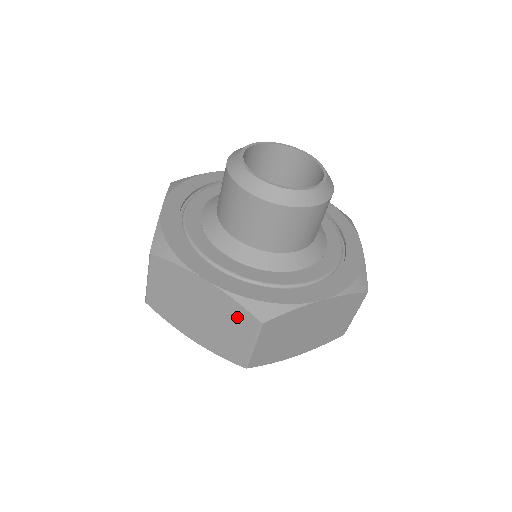
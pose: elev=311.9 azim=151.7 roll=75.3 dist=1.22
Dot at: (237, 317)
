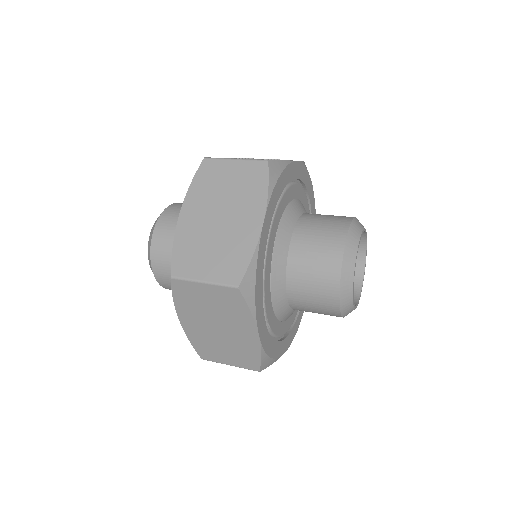
Dot at: (246, 357)
